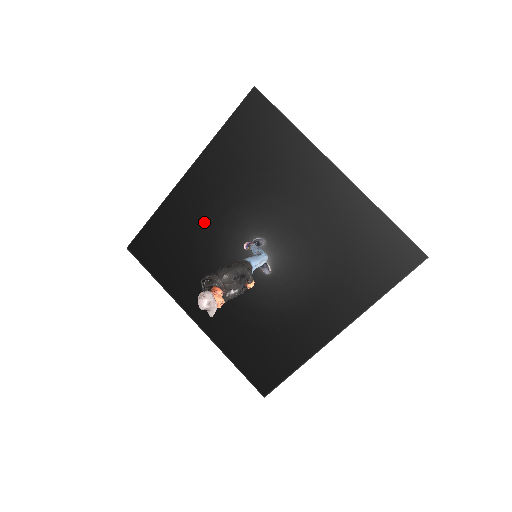
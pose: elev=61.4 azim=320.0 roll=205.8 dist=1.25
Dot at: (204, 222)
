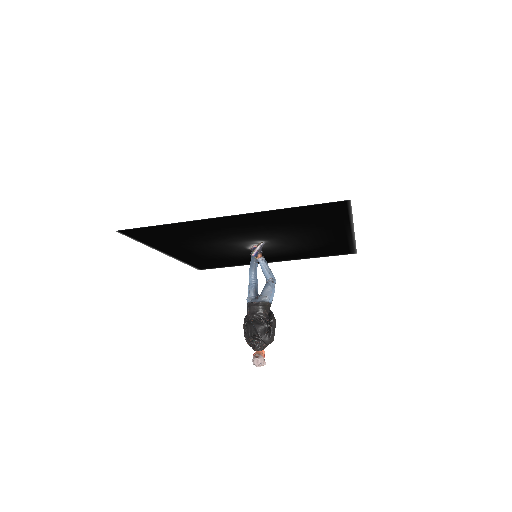
Dot at: (220, 232)
